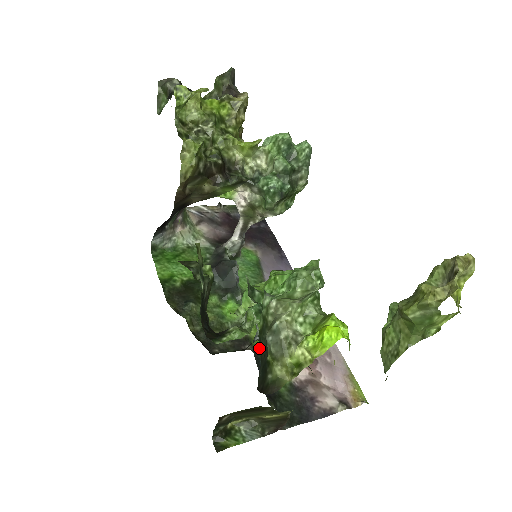
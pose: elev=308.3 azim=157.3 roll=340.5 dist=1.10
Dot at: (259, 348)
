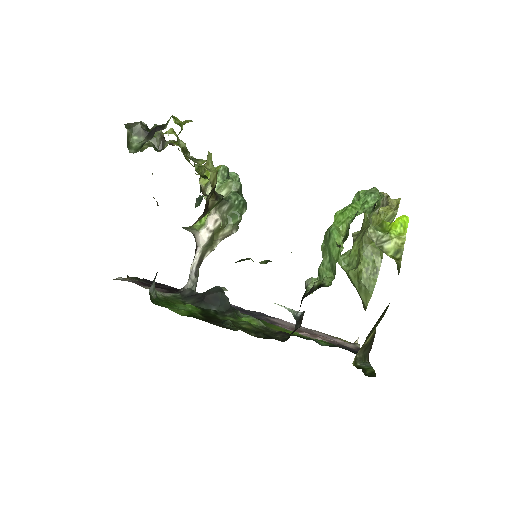
Dot at: occluded
